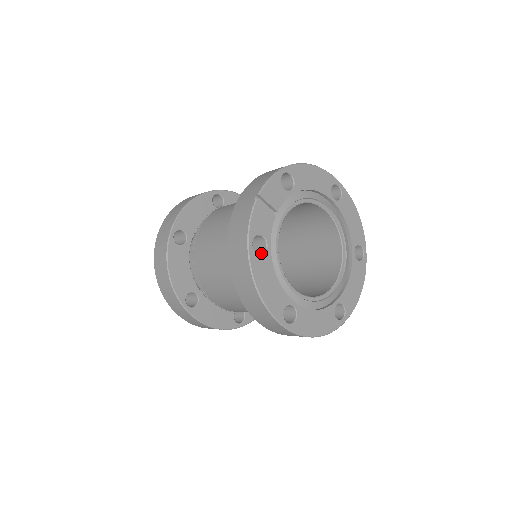
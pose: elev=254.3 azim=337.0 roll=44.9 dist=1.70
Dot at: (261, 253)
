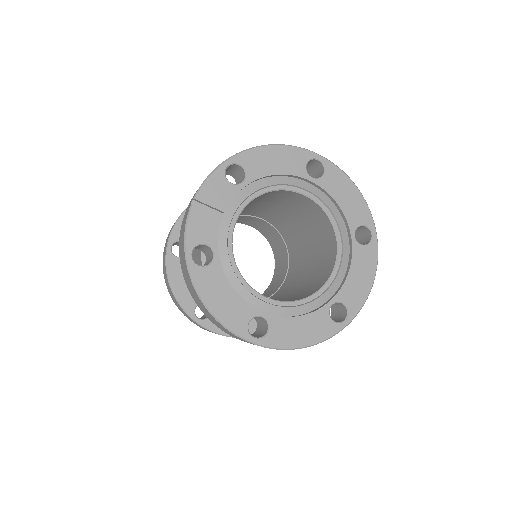
Dot at: (208, 264)
